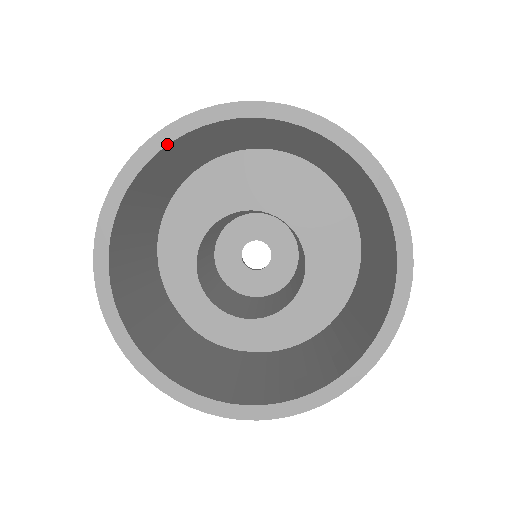
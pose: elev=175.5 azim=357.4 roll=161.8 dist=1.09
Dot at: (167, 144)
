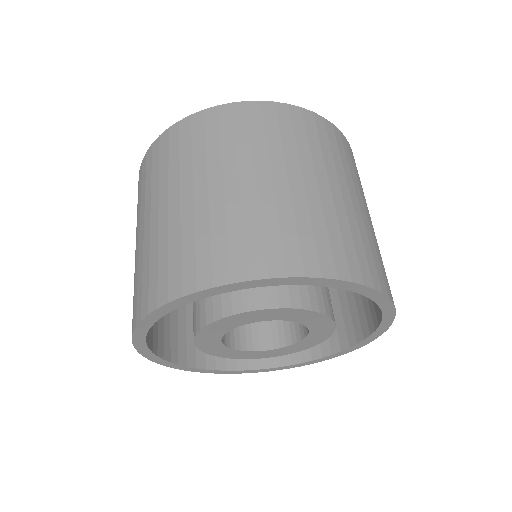
Dot at: (145, 336)
